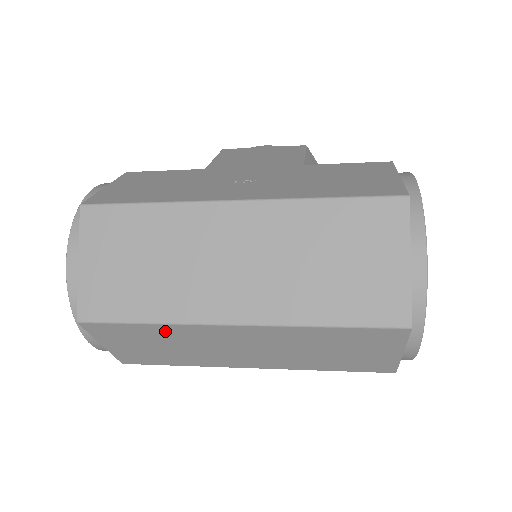
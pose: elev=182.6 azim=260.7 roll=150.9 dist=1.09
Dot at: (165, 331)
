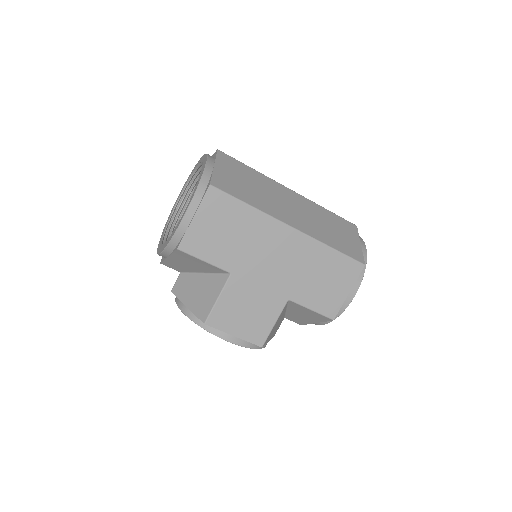
Dot at: (258, 177)
